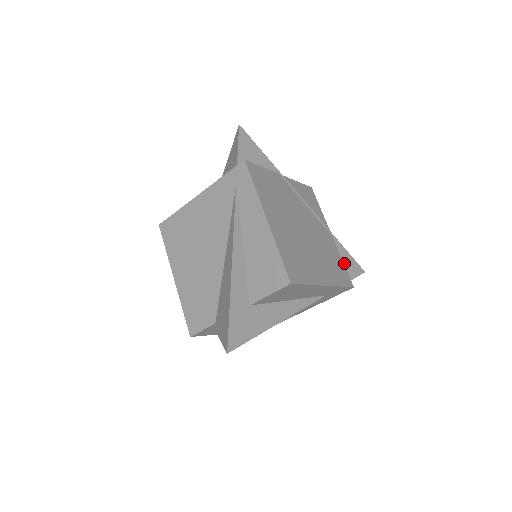
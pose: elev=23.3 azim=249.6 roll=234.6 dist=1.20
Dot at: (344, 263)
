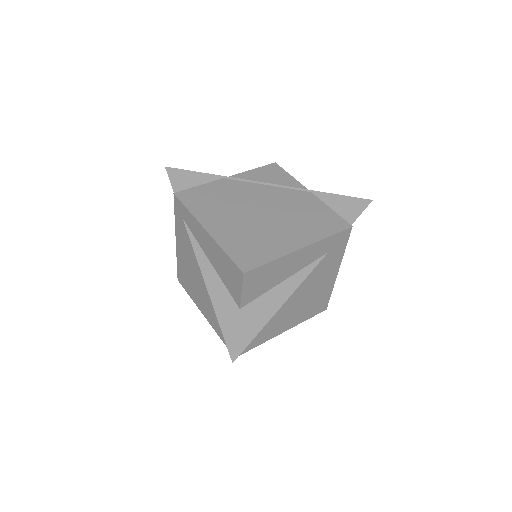
Dot at: (339, 208)
